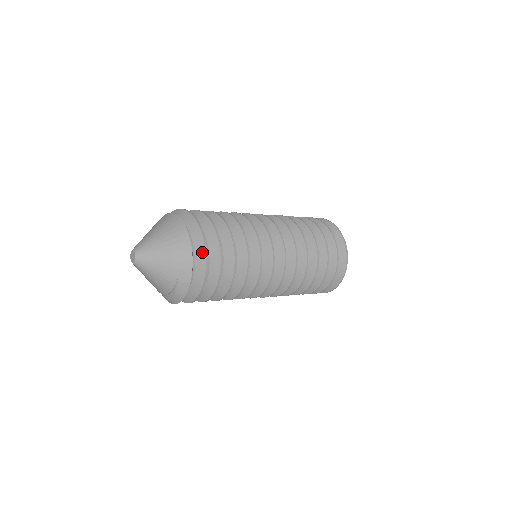
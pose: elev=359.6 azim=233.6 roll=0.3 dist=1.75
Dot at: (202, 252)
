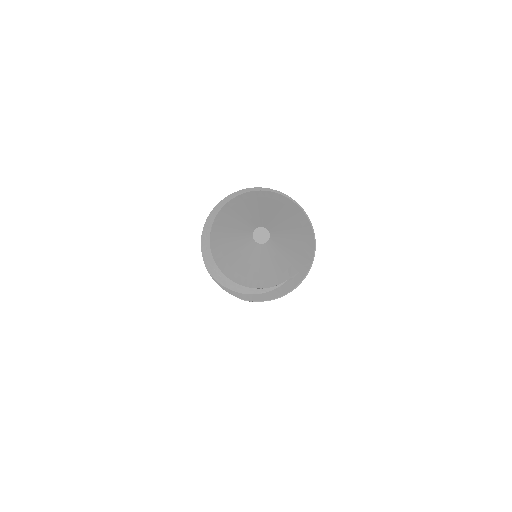
Dot at: occluded
